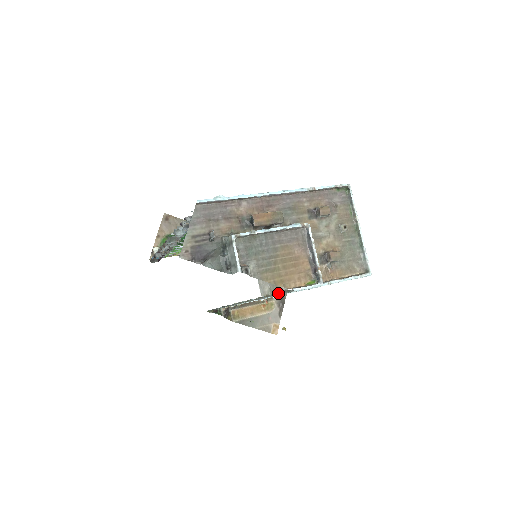
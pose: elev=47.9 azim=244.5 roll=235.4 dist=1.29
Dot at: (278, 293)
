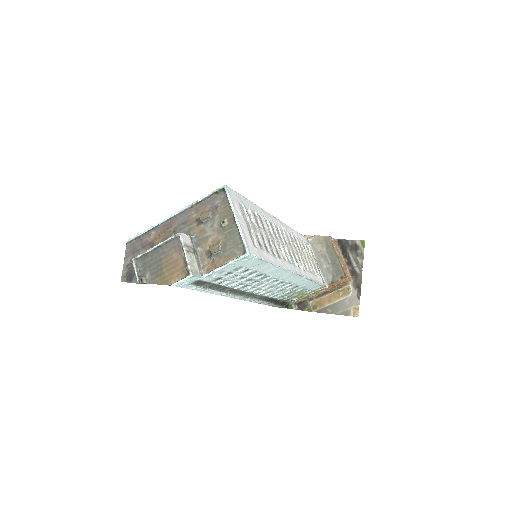
Dot at: (208, 287)
